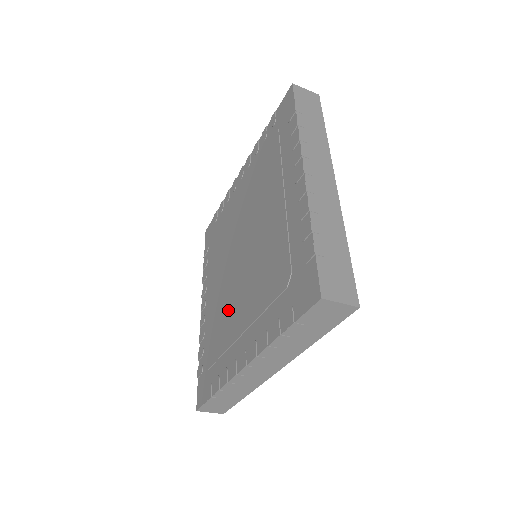
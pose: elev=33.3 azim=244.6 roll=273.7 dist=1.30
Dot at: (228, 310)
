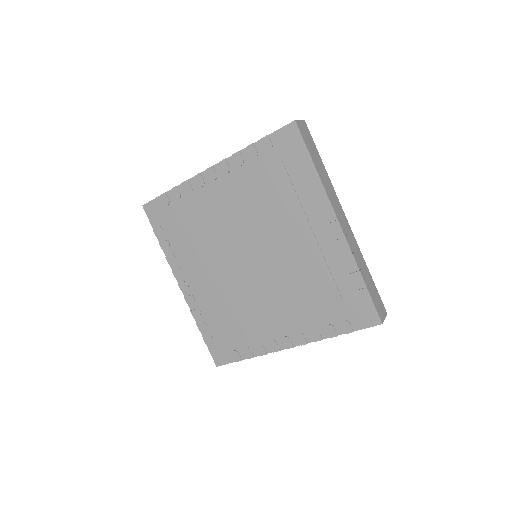
Dot at: (244, 302)
